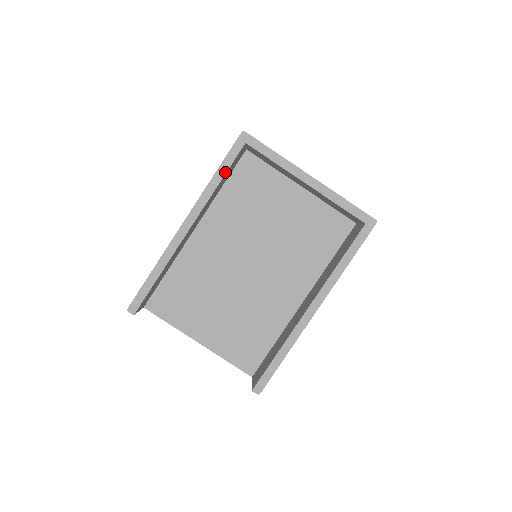
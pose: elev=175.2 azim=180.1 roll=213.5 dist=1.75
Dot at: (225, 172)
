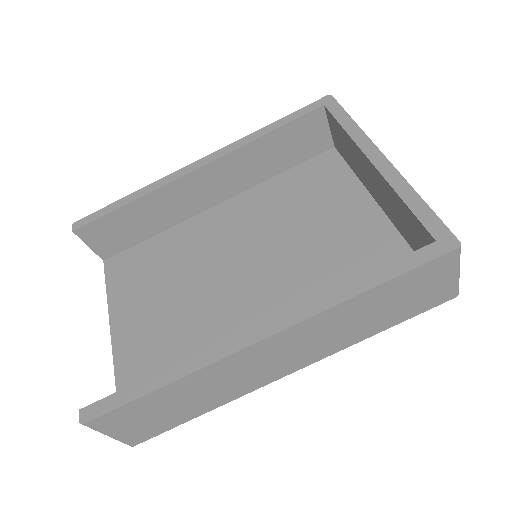
Dot at: (280, 126)
